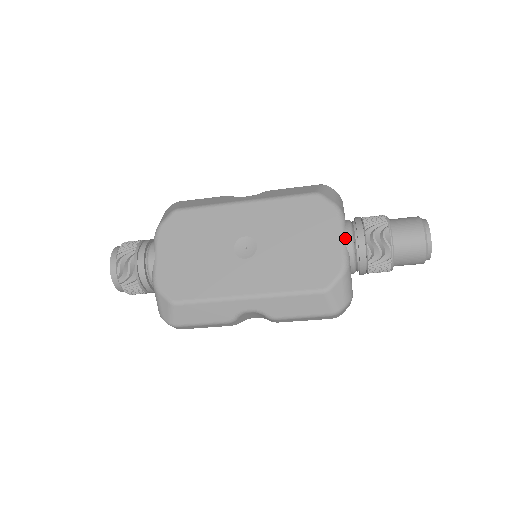
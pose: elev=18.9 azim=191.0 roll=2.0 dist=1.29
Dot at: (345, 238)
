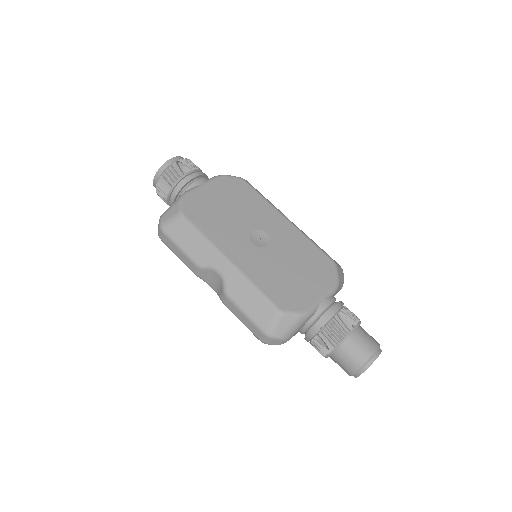
Dot at: (324, 300)
